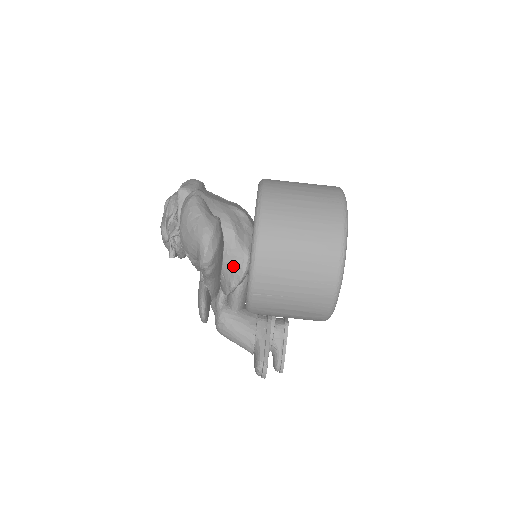
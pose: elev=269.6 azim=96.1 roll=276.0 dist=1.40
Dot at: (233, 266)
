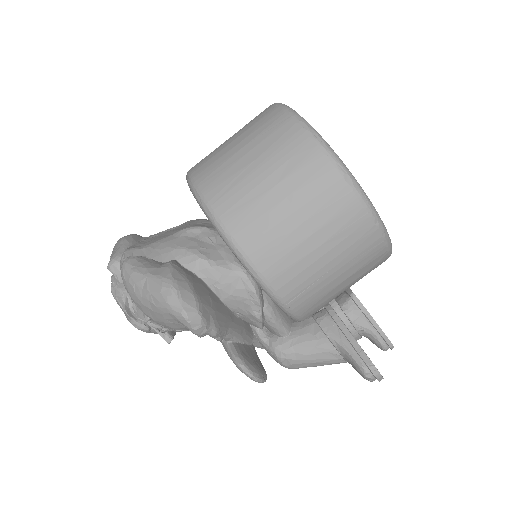
Dot at: (237, 296)
